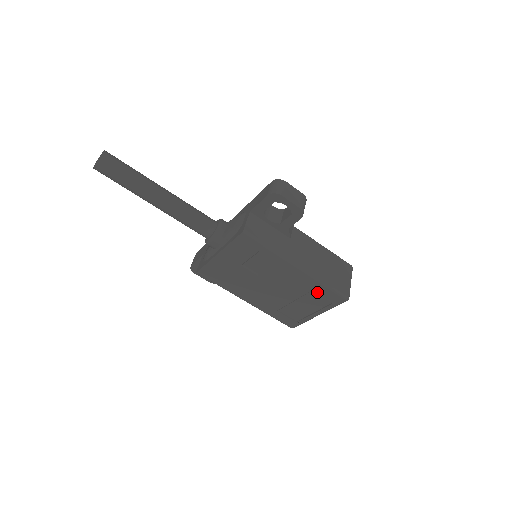
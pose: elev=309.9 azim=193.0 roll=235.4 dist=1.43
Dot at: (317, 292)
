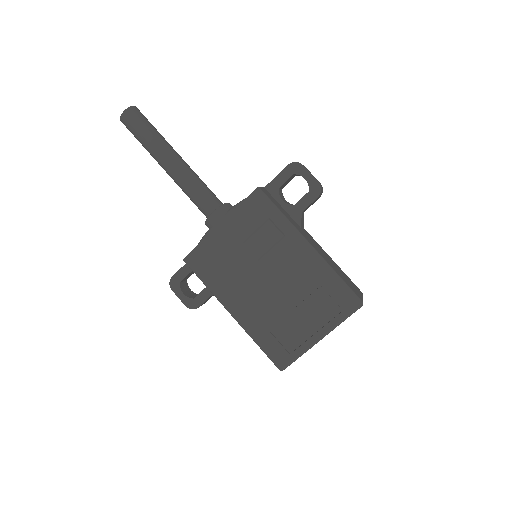
Dot at: (325, 290)
